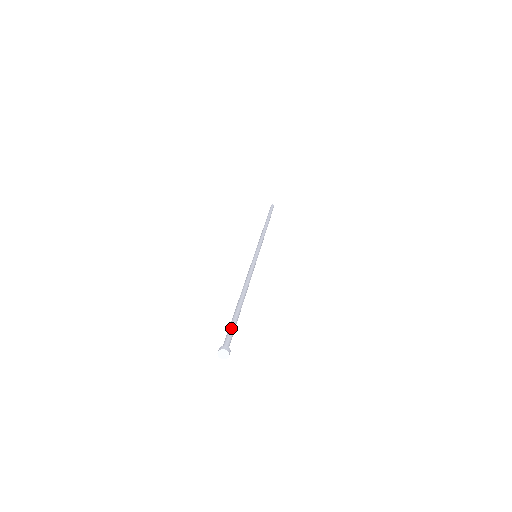
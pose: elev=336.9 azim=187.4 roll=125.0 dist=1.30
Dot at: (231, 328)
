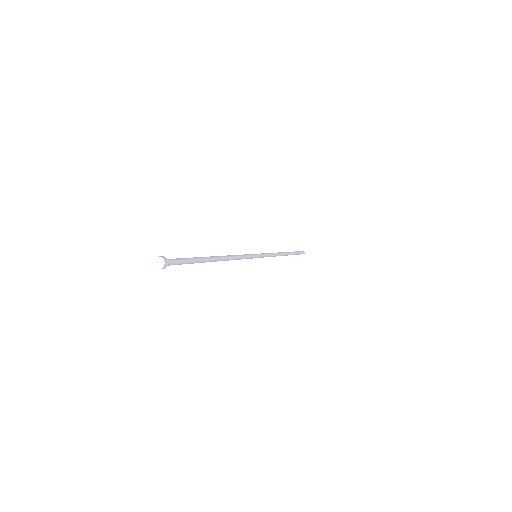
Dot at: (185, 259)
